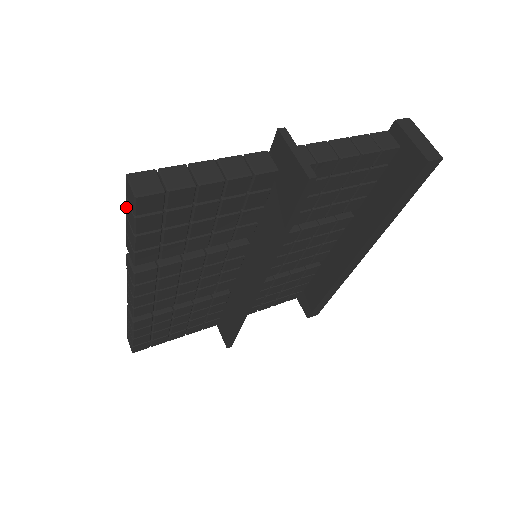
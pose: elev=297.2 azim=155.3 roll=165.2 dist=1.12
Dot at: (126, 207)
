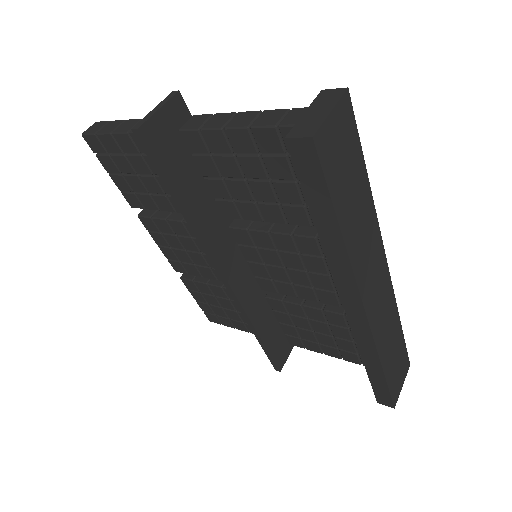
Dot at: occluded
